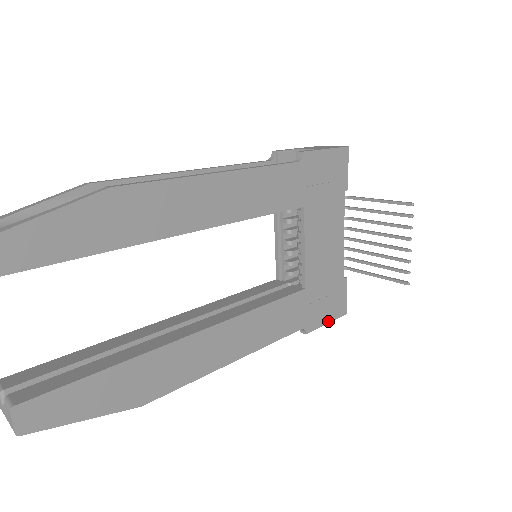
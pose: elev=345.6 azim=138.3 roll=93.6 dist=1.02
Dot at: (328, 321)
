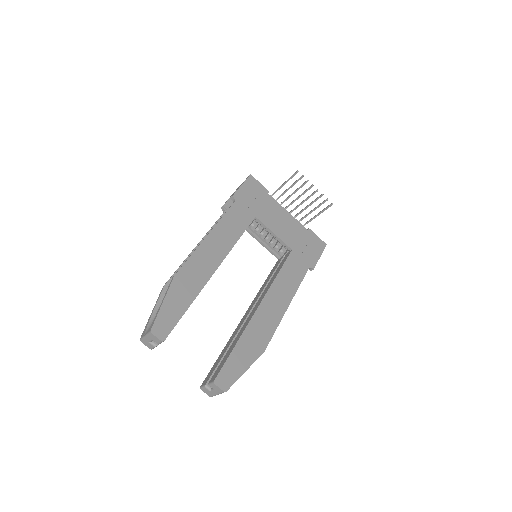
Dot at: (320, 255)
